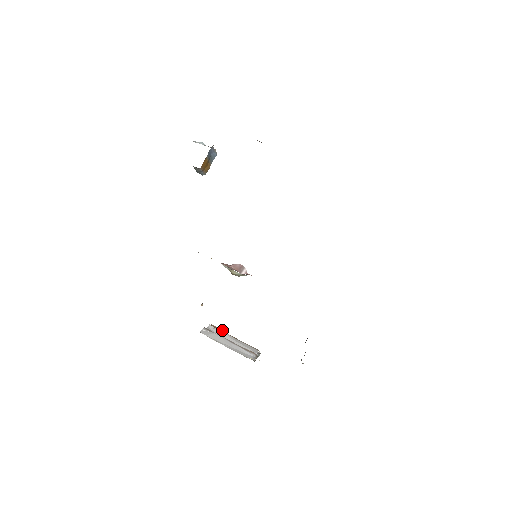
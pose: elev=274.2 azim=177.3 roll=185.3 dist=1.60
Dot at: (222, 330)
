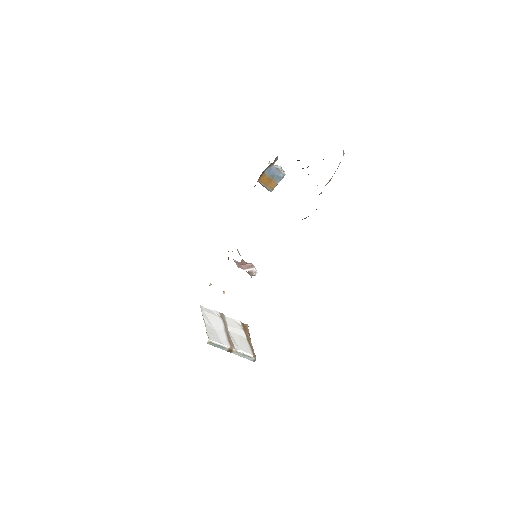
Dot at: (248, 330)
